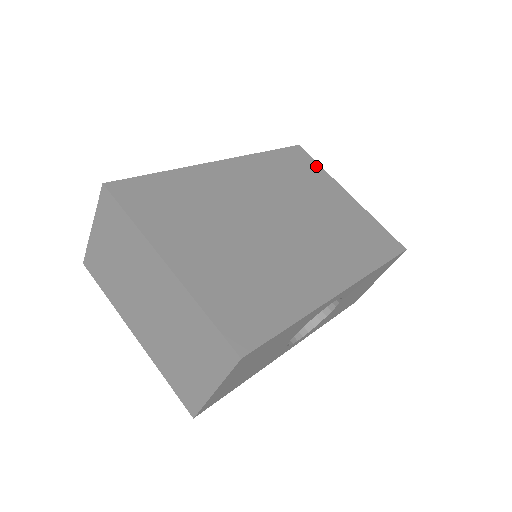
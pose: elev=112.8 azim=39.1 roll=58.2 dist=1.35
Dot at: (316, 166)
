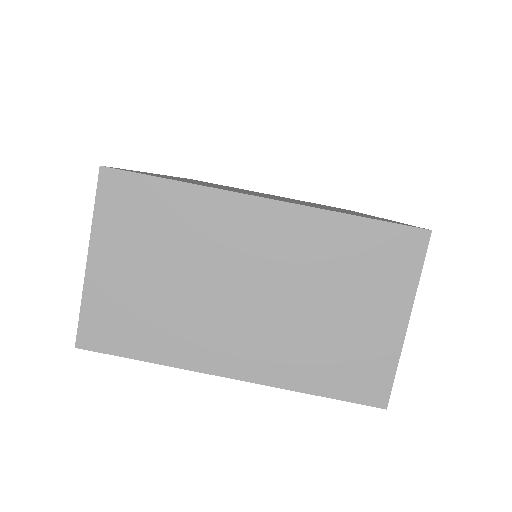
Dot at: occluded
